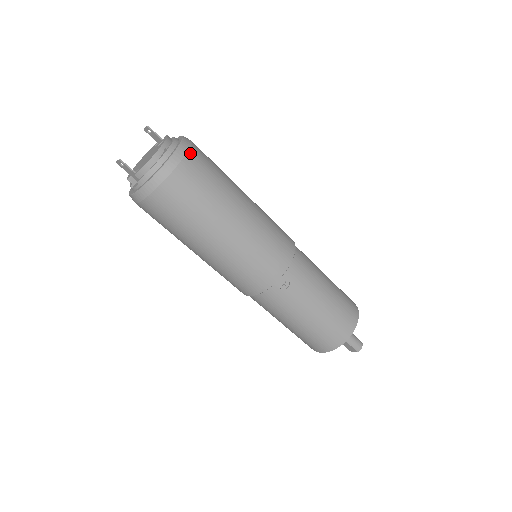
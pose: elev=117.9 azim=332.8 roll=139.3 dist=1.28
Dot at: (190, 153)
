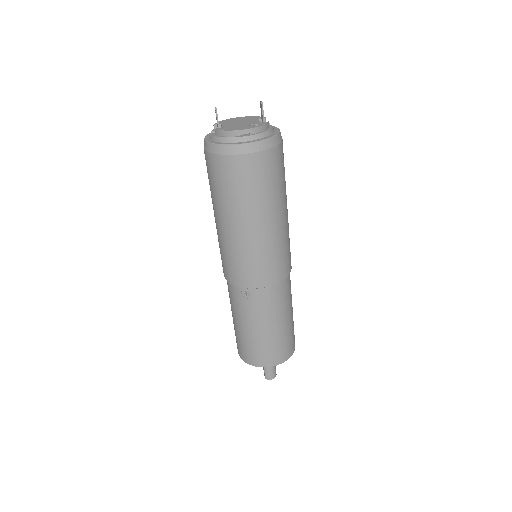
Dot at: (262, 153)
